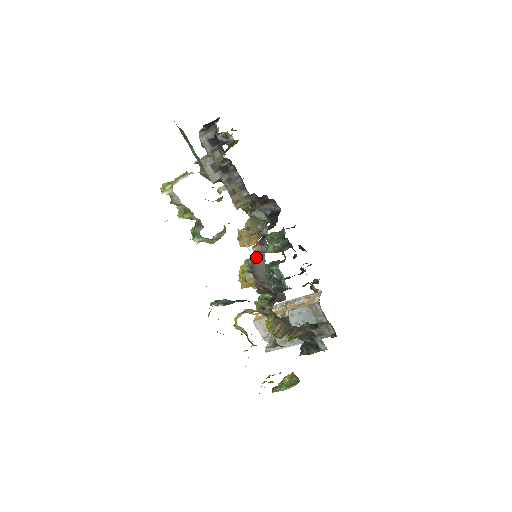
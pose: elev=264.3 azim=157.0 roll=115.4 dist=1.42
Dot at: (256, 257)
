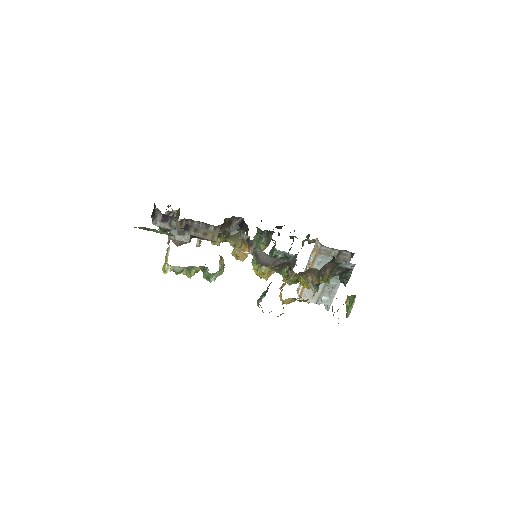
Dot at: (255, 254)
